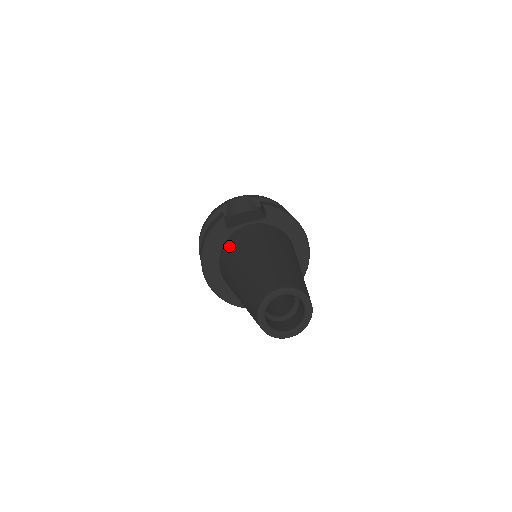
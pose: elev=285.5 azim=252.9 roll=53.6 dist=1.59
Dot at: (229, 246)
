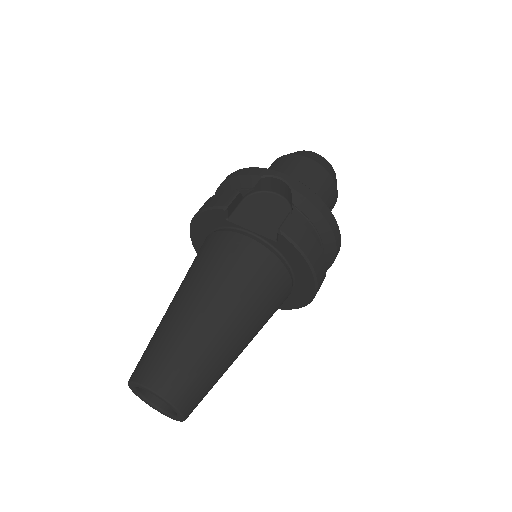
Dot at: (208, 246)
